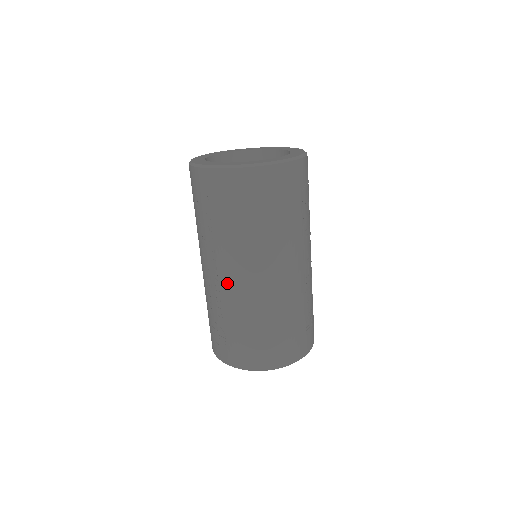
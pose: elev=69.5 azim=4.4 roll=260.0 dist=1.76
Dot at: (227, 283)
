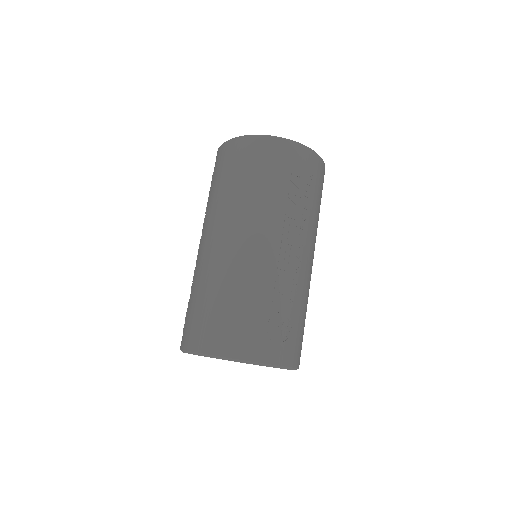
Dot at: (202, 248)
